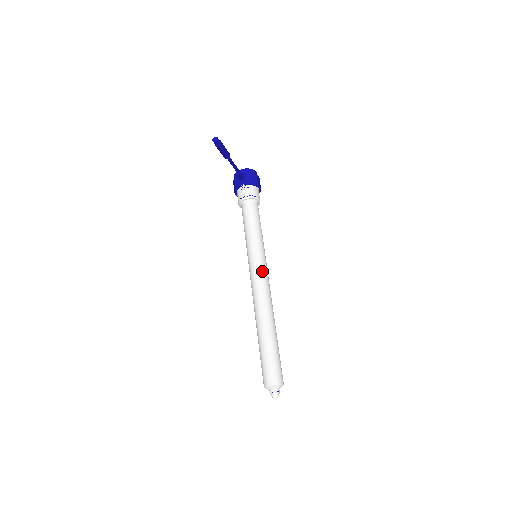
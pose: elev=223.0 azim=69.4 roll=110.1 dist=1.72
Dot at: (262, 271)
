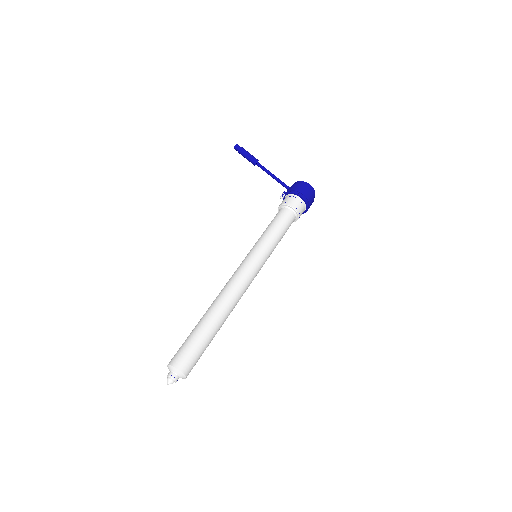
Dot at: (243, 266)
